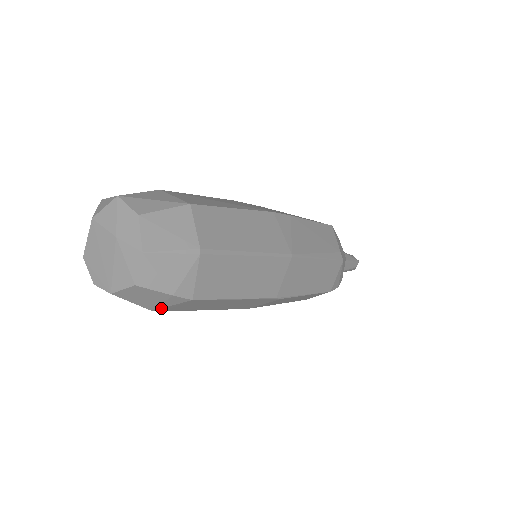
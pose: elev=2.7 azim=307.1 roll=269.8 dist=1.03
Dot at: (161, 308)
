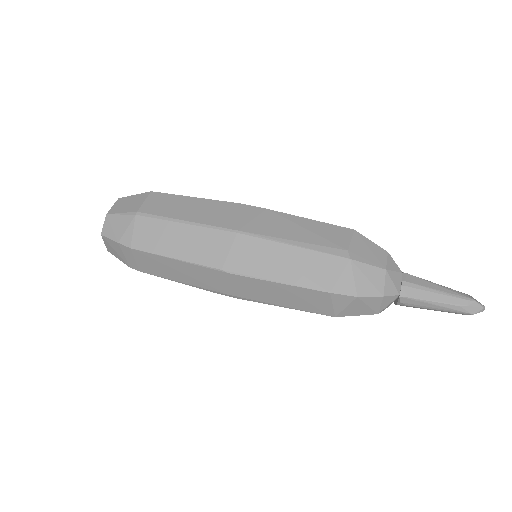
Dot at: (130, 263)
